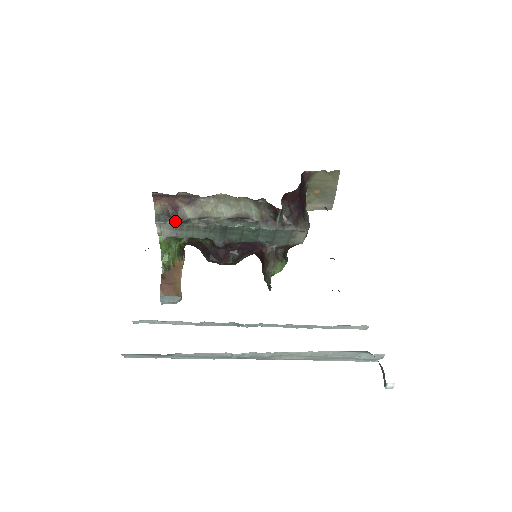
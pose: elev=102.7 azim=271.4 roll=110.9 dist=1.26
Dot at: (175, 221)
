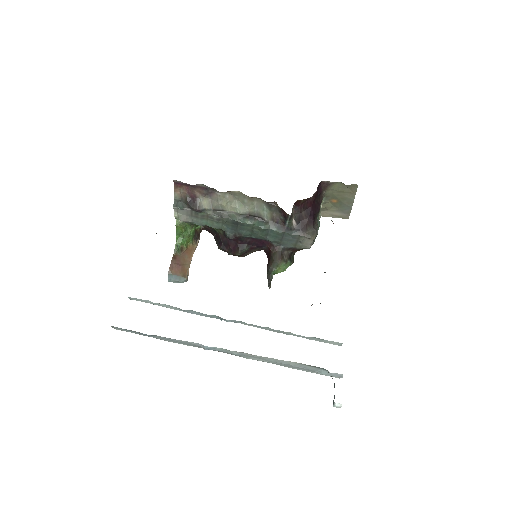
Dot at: (191, 209)
